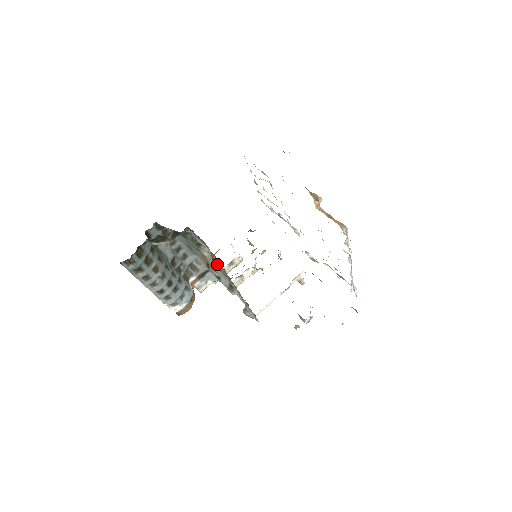
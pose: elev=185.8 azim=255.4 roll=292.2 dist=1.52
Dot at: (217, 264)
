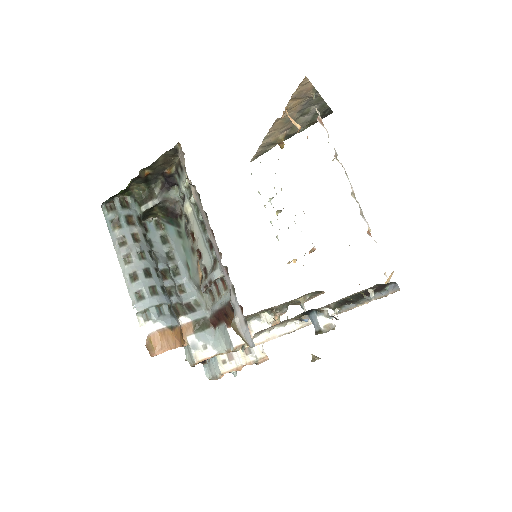
Dot at: (199, 225)
